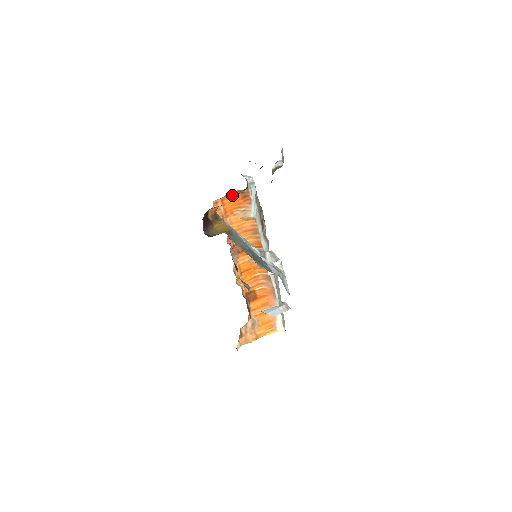
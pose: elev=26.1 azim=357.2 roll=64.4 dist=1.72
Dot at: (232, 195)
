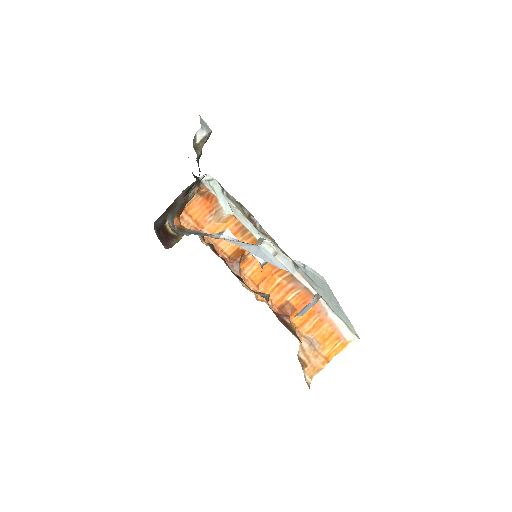
Dot at: (194, 202)
